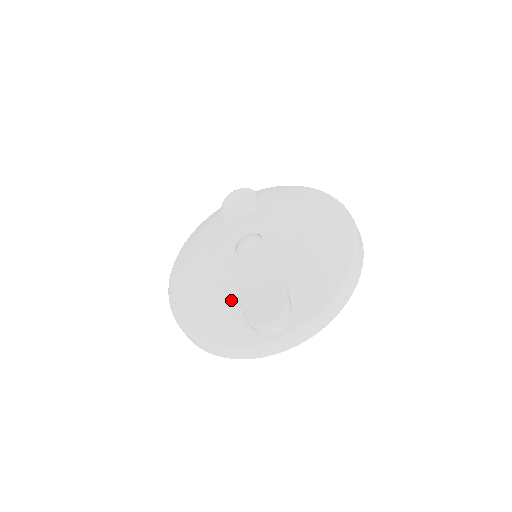
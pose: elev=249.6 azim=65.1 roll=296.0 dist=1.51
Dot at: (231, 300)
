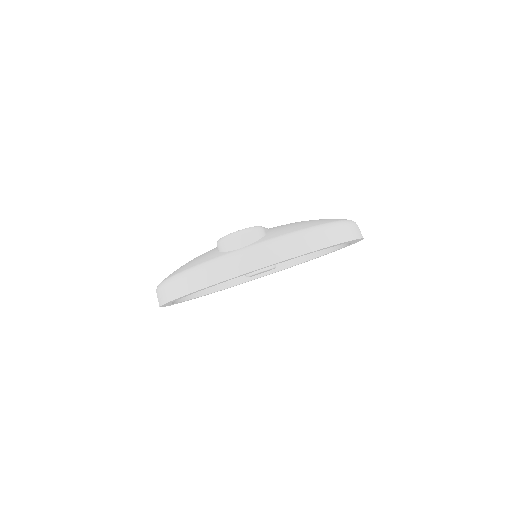
Dot at: (212, 249)
